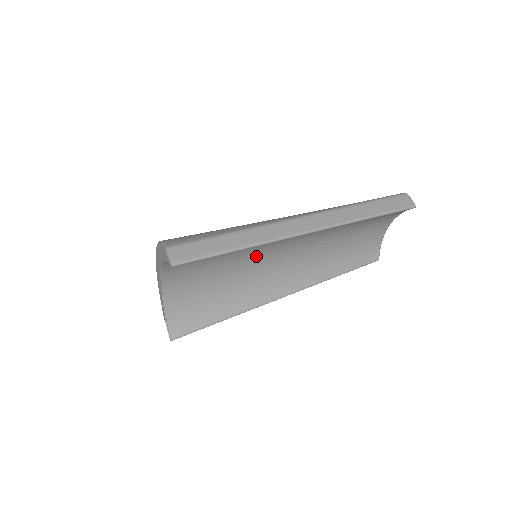
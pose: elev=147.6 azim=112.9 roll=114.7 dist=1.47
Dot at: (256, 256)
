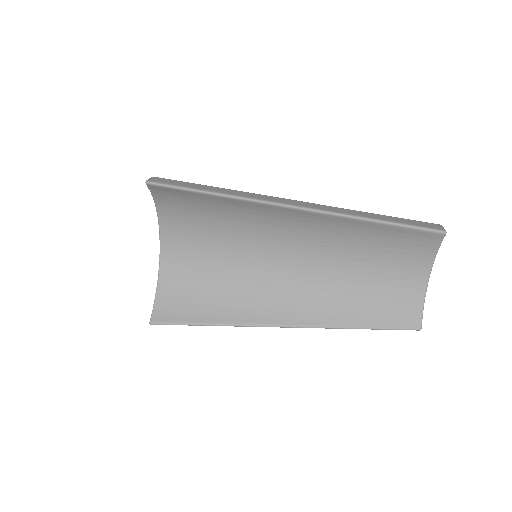
Dot at: (256, 256)
